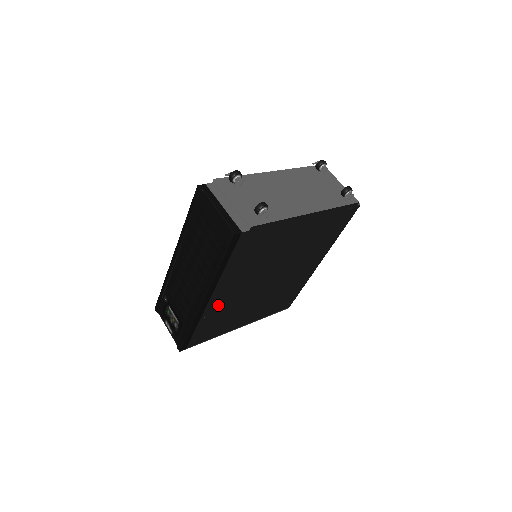
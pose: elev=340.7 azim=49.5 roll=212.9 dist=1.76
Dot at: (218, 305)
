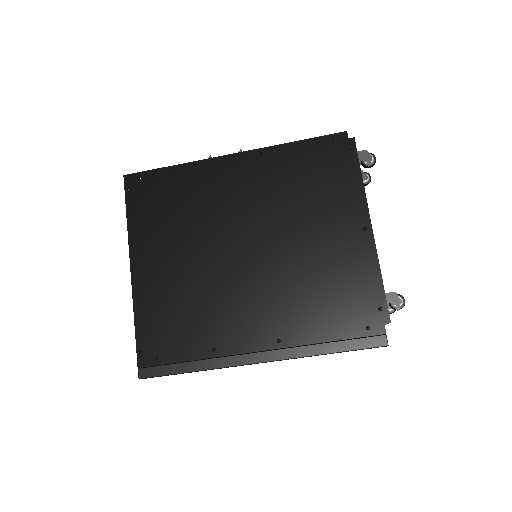
Dot at: occluded
